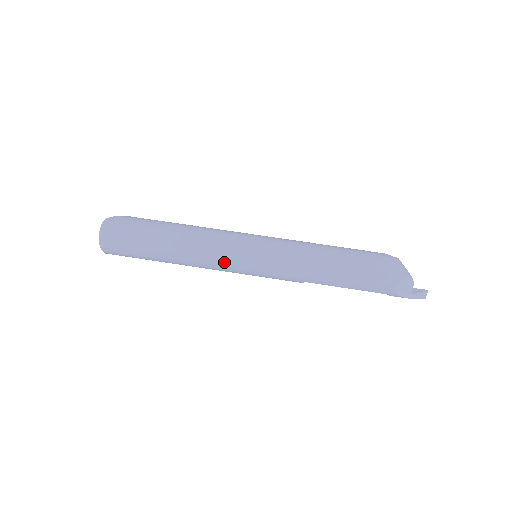
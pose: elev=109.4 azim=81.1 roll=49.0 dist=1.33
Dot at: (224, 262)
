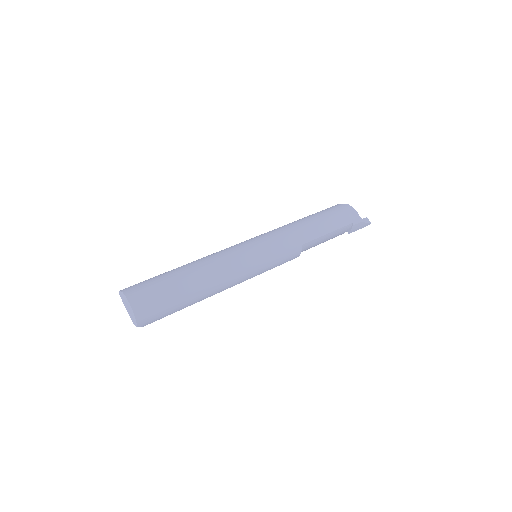
Dot at: (241, 259)
